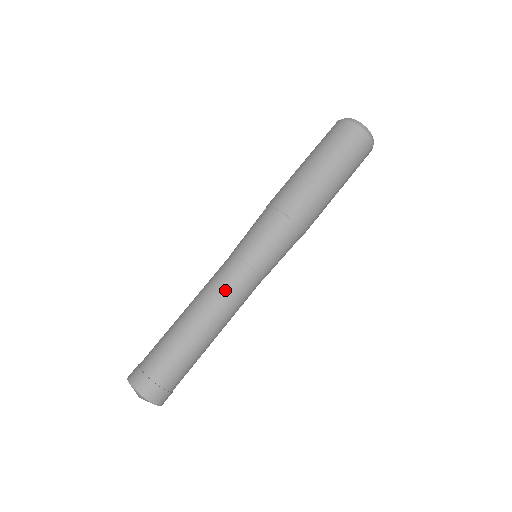
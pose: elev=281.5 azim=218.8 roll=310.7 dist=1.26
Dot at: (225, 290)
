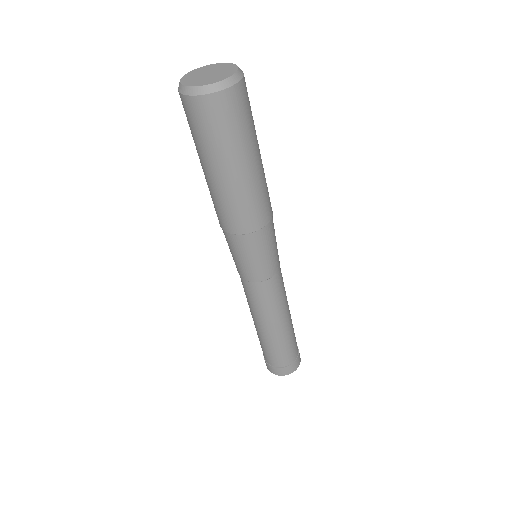
Dot at: (261, 305)
